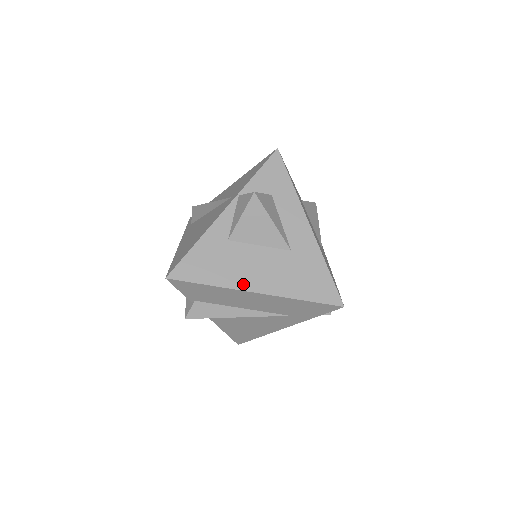
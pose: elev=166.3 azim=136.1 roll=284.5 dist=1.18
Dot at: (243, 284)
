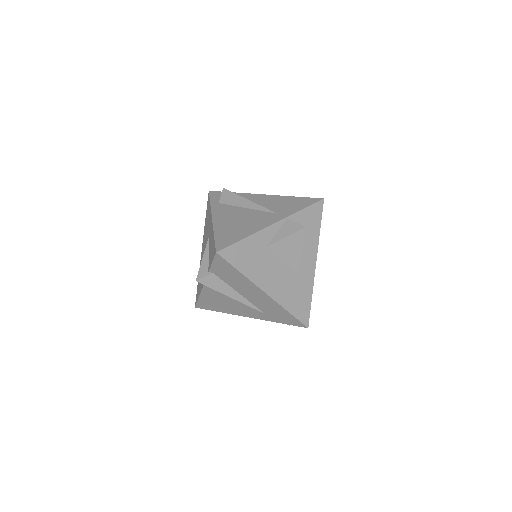
Dot at: (261, 283)
